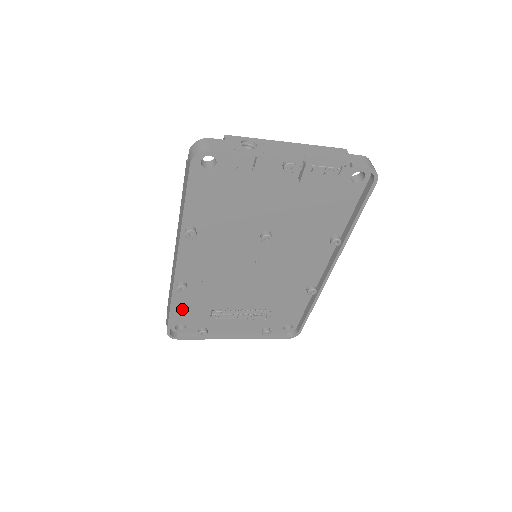
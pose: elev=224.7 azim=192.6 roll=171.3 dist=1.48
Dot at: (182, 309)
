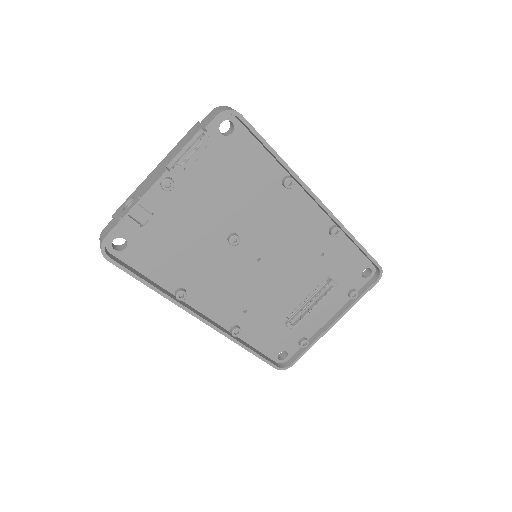
Dot at: (263, 343)
